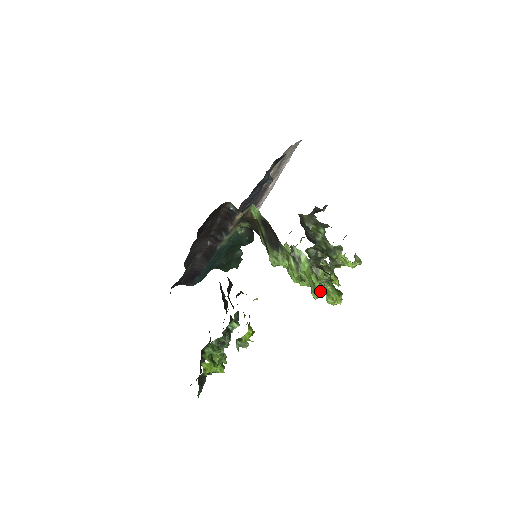
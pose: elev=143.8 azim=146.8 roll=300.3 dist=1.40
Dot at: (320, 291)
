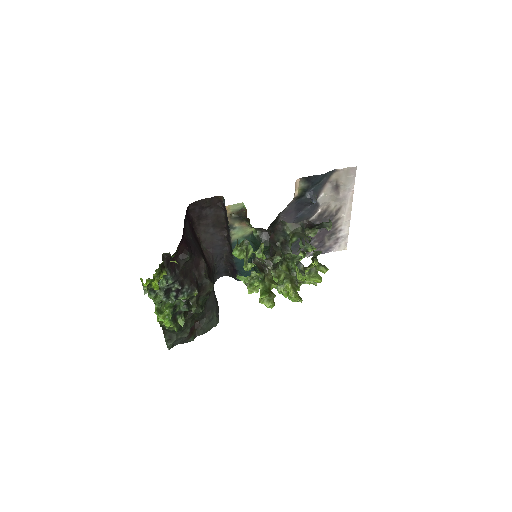
Dot at: (252, 286)
